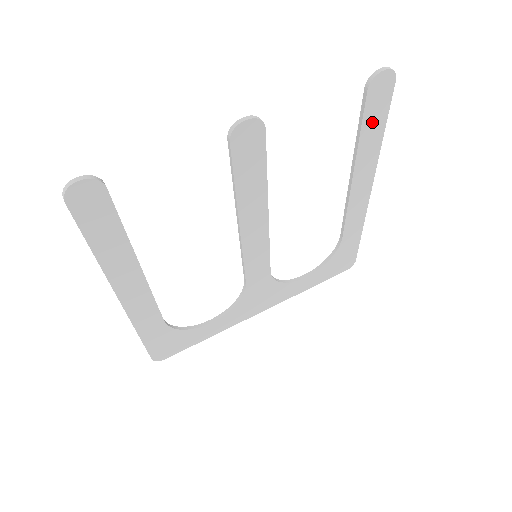
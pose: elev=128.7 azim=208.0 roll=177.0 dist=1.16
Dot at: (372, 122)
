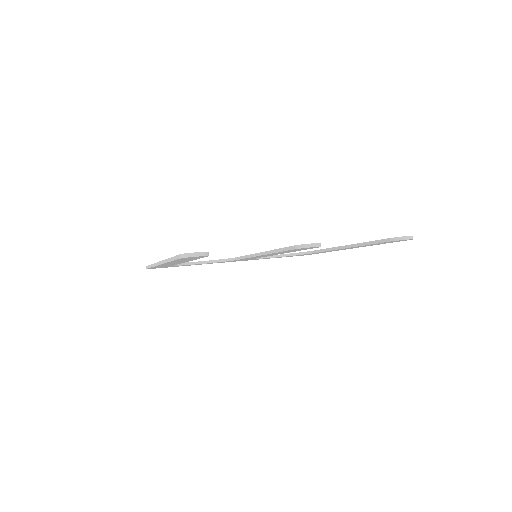
Dot at: (380, 243)
